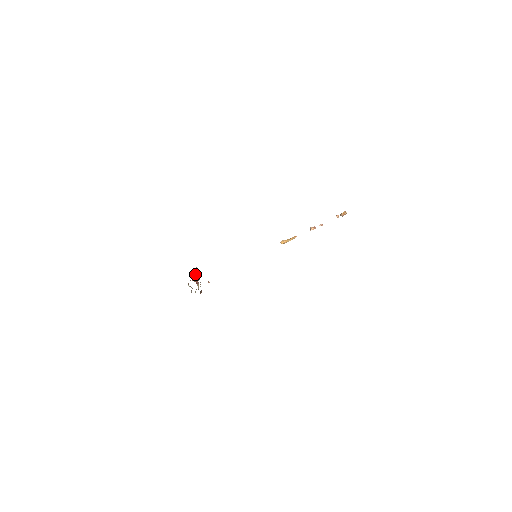
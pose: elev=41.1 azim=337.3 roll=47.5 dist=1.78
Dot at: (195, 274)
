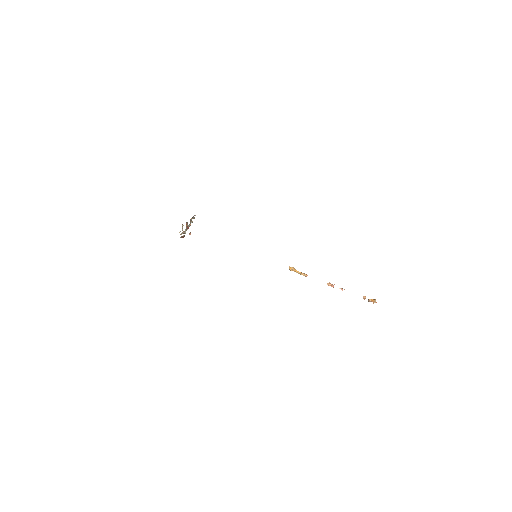
Dot at: (191, 220)
